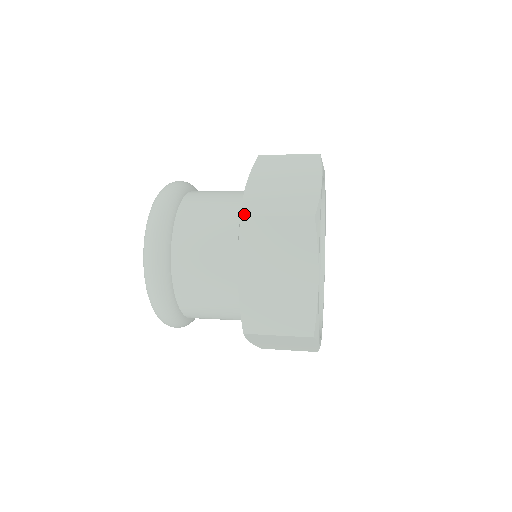
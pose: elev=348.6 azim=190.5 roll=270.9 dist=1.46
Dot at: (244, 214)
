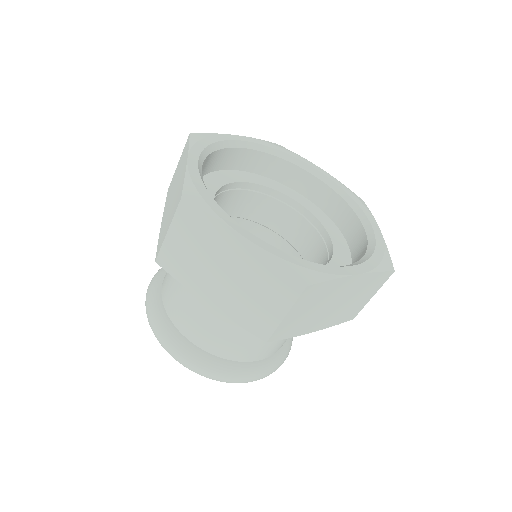
Dot at: occluded
